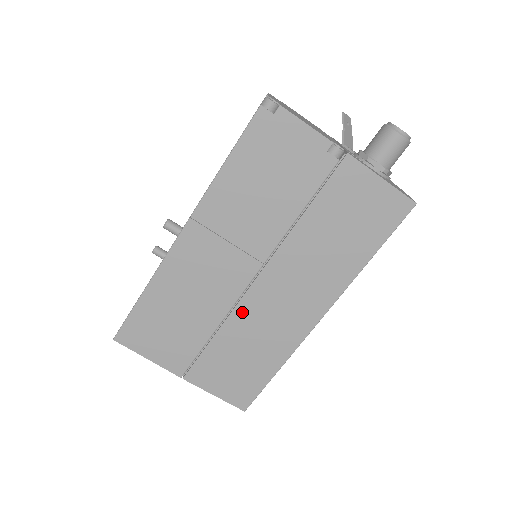
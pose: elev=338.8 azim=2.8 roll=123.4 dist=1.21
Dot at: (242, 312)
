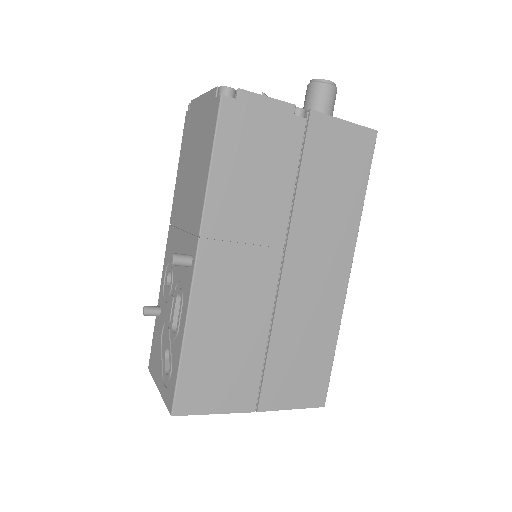
Dot at: (284, 307)
